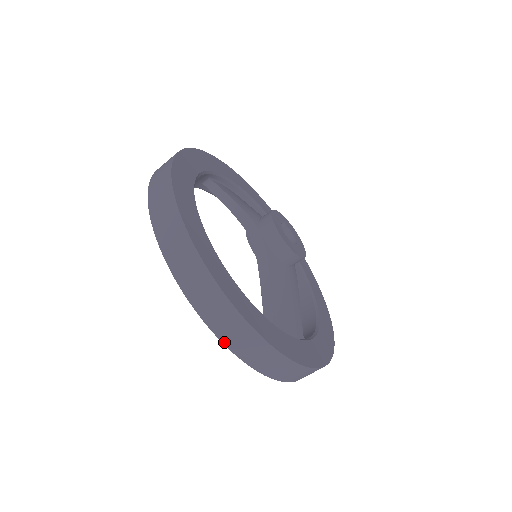
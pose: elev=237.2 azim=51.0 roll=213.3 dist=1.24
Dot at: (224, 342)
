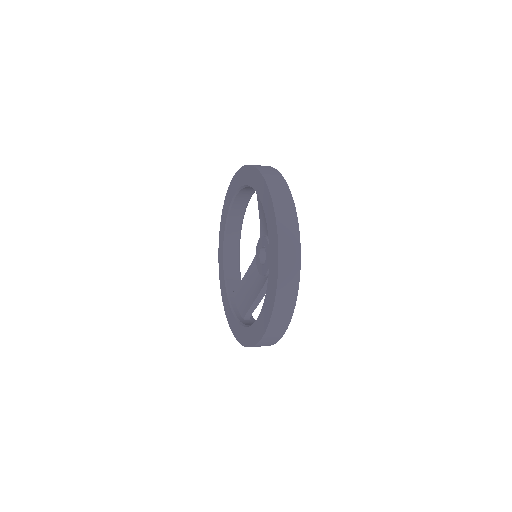
Dot at: occluded
